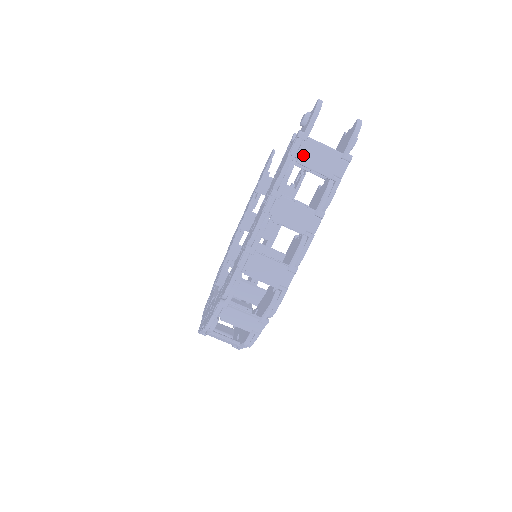
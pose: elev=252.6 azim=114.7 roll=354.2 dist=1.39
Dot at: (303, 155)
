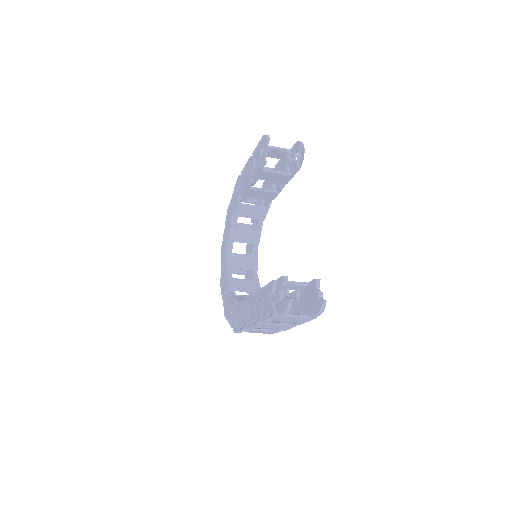
Dot at: (278, 319)
